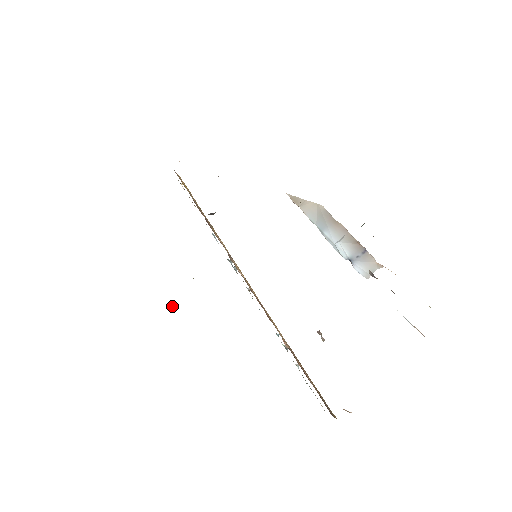
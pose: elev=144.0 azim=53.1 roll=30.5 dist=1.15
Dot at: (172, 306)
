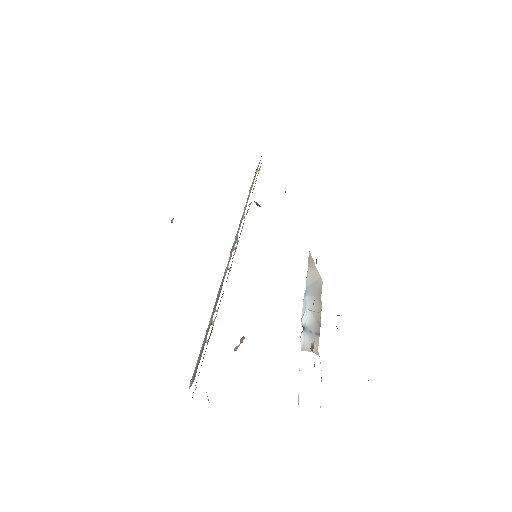
Dot at: (172, 219)
